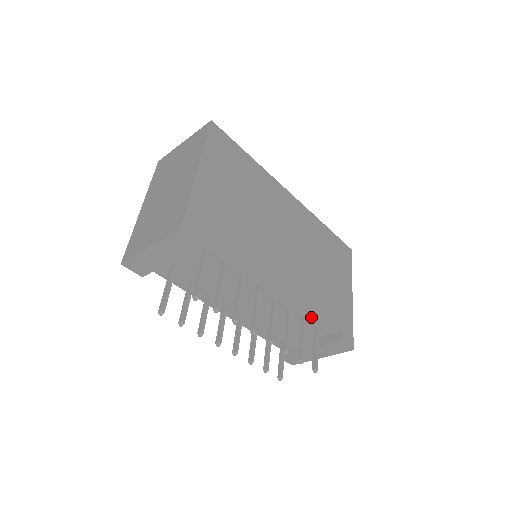
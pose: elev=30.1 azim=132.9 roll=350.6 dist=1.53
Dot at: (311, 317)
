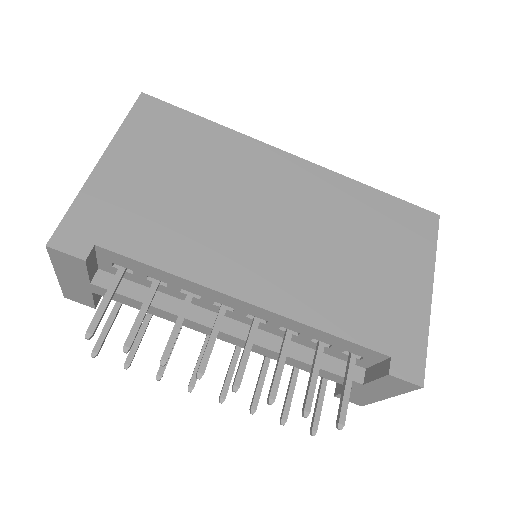
Dot at: (327, 339)
